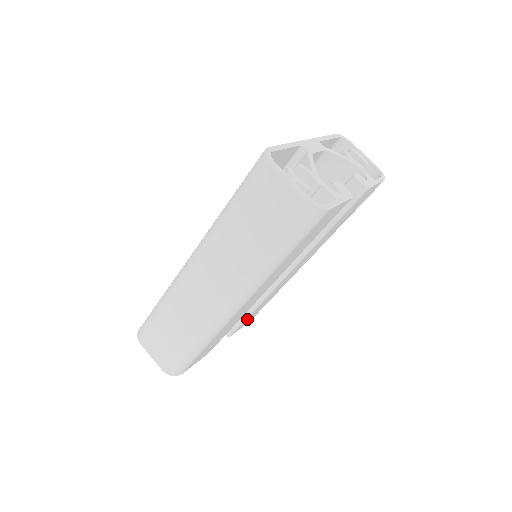
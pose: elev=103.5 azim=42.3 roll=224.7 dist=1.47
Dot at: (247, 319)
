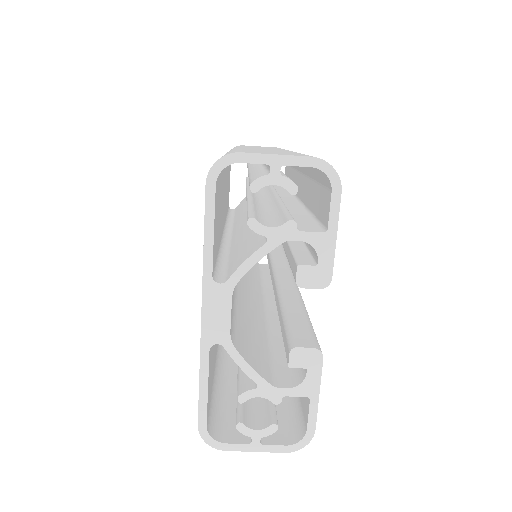
Dot at: occluded
